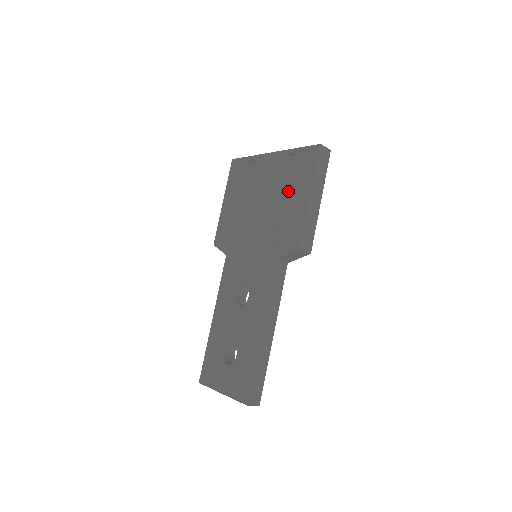
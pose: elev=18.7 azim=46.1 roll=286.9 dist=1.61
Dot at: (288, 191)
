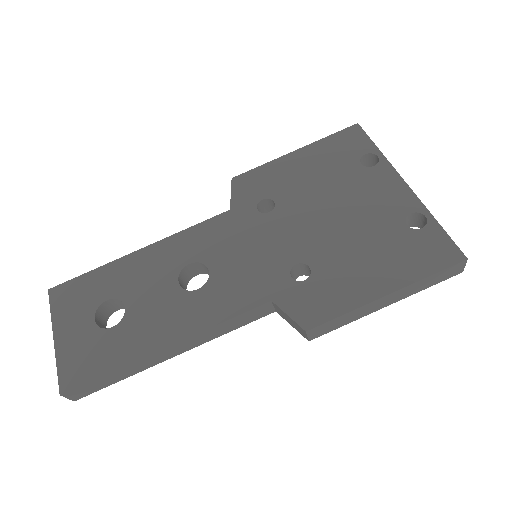
Dot at: (372, 251)
